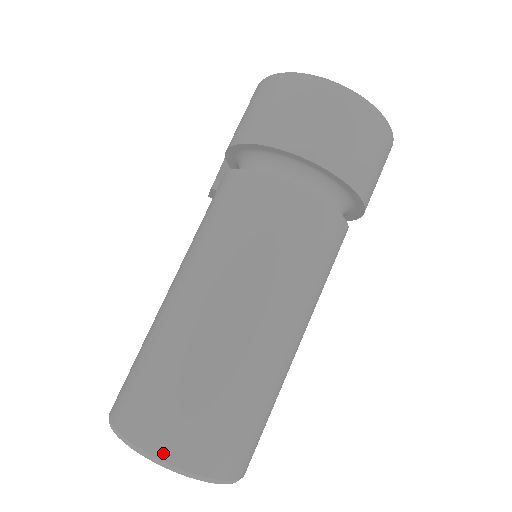
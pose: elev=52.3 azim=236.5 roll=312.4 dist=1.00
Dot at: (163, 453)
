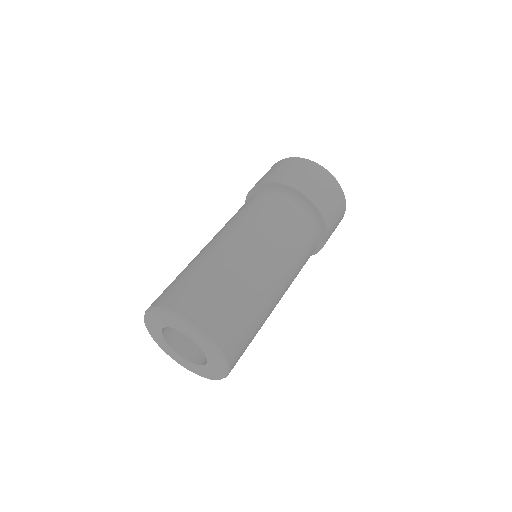
Dot at: (184, 312)
